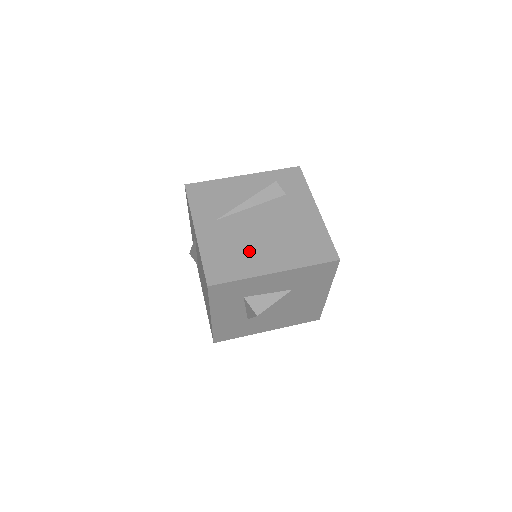
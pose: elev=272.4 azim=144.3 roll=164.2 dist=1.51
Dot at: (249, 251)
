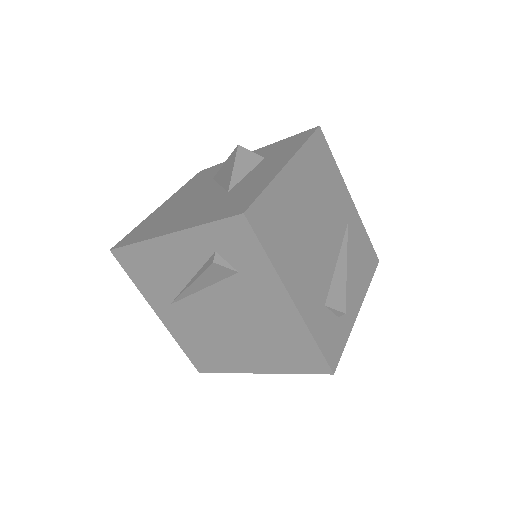
Dot at: (222, 346)
